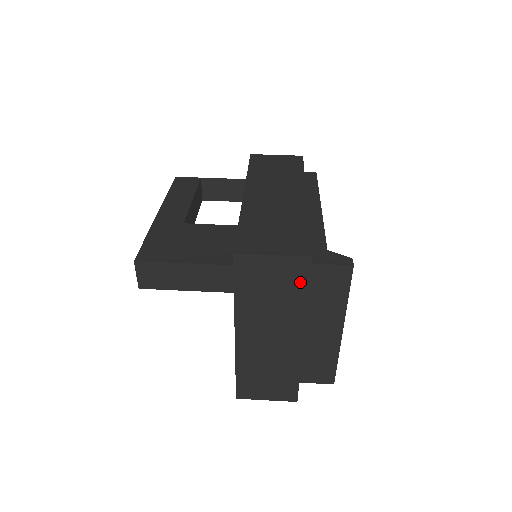
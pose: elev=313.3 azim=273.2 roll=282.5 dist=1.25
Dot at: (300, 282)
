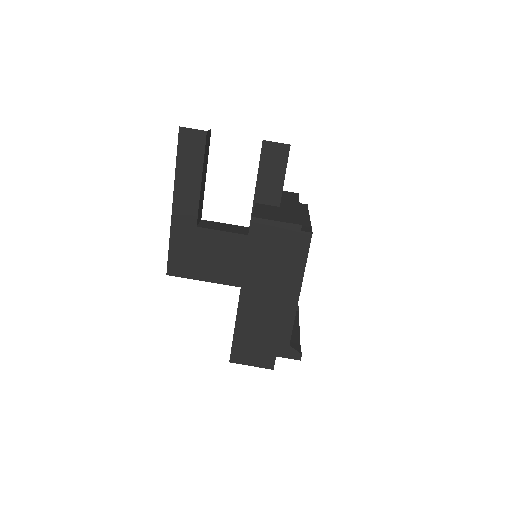
Dot at: occluded
